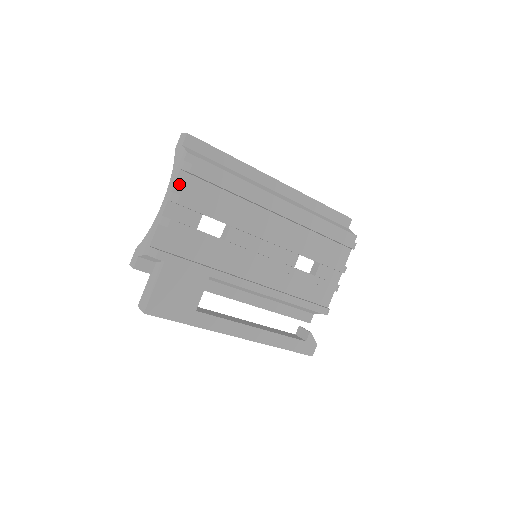
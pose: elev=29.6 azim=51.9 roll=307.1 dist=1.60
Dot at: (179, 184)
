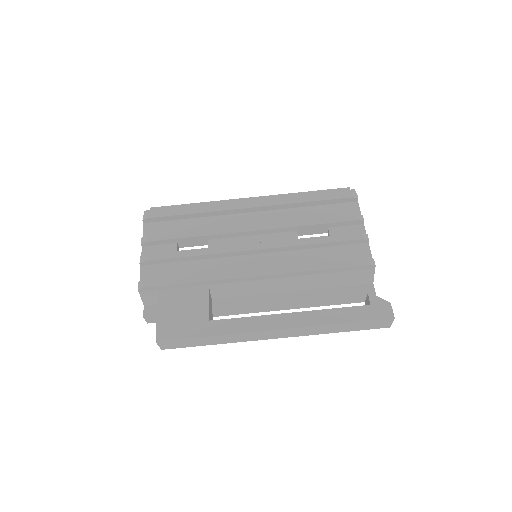
Dot at: (147, 233)
